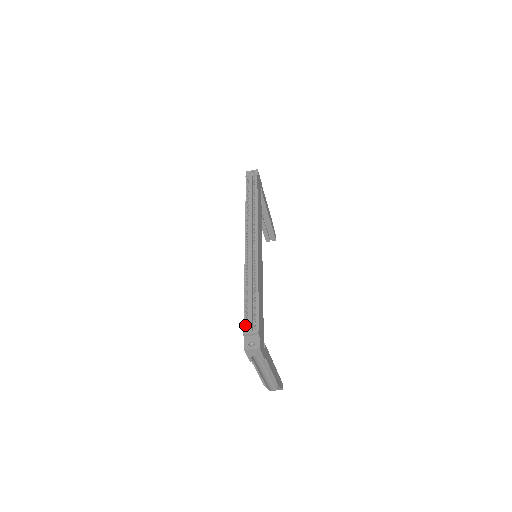
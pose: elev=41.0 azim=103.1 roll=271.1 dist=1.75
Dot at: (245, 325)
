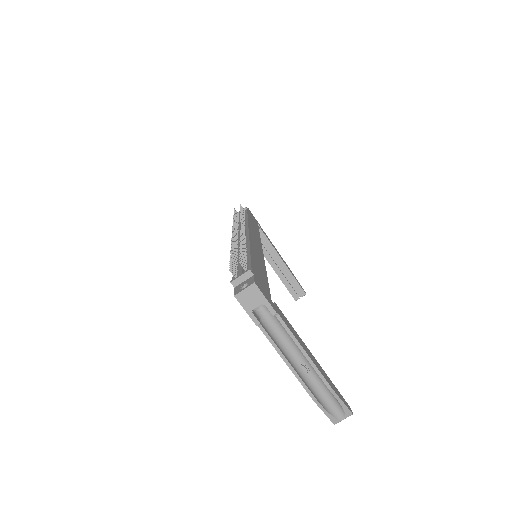
Dot at: (234, 277)
